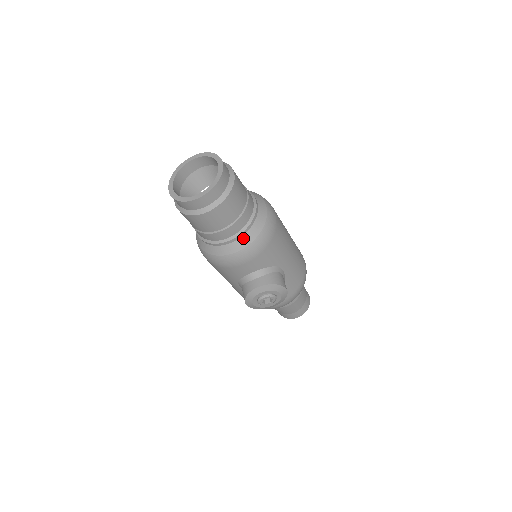
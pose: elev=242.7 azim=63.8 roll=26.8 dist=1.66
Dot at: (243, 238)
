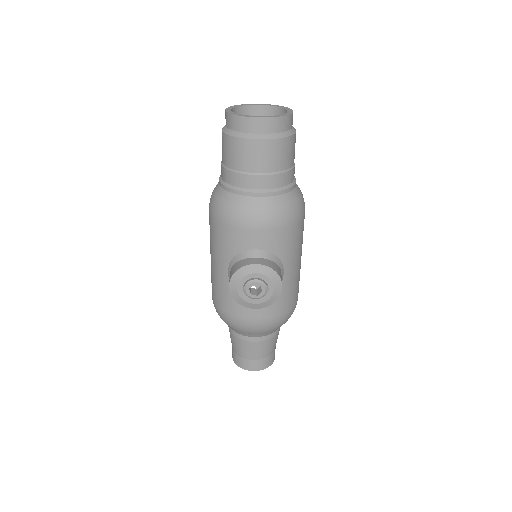
Dot at: (271, 199)
